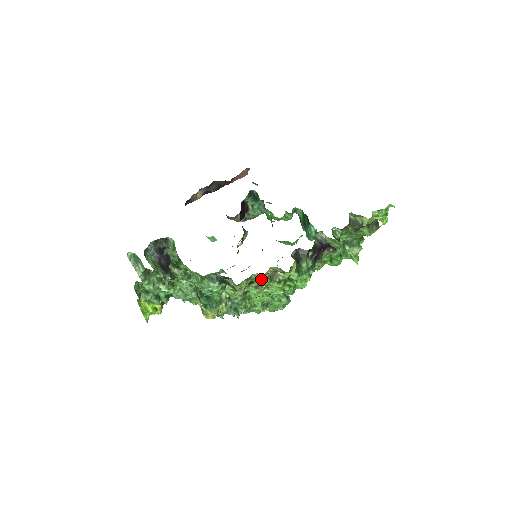
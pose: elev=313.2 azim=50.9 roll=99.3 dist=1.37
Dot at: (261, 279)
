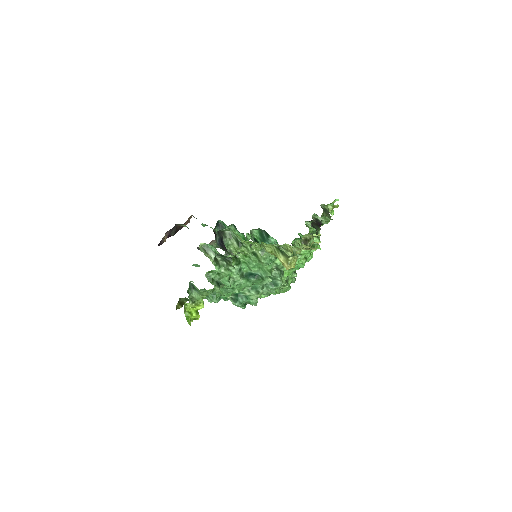
Dot at: occluded
